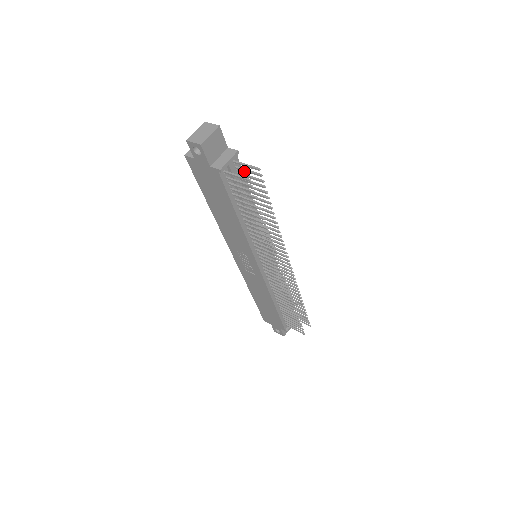
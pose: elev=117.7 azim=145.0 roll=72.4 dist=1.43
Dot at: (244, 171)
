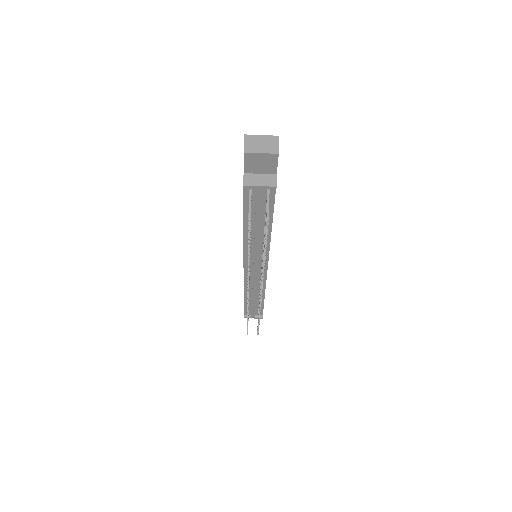
Dot at: occluded
